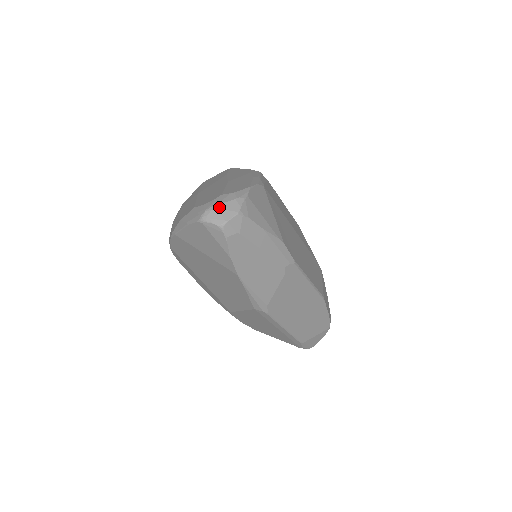
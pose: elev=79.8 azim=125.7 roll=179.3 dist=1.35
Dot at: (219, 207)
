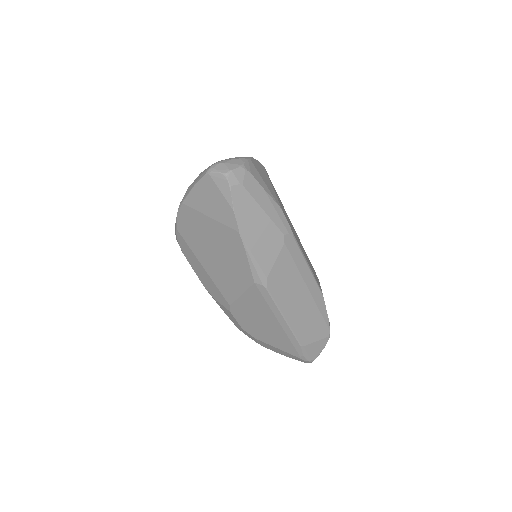
Dot at: (225, 162)
